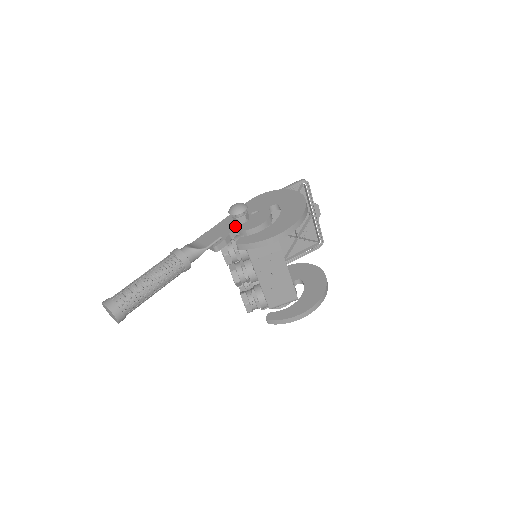
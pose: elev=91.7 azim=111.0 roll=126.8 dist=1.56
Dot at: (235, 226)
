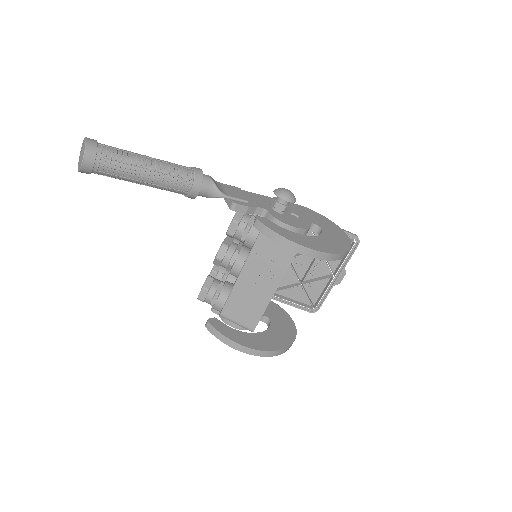
Dot at: (268, 207)
